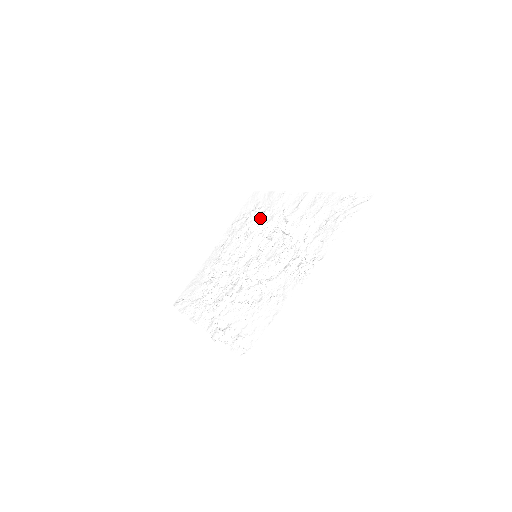
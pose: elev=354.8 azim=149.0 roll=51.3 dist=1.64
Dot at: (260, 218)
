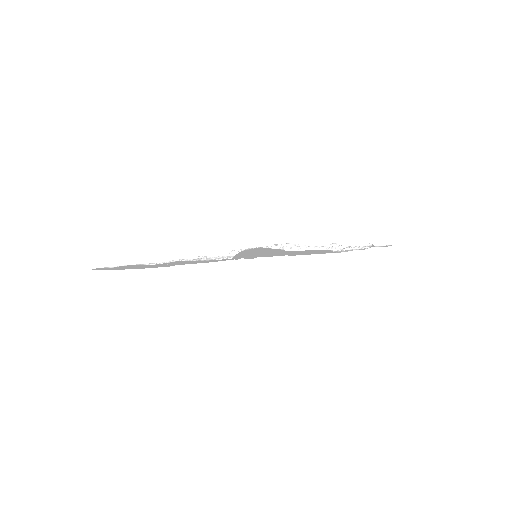
Dot at: occluded
